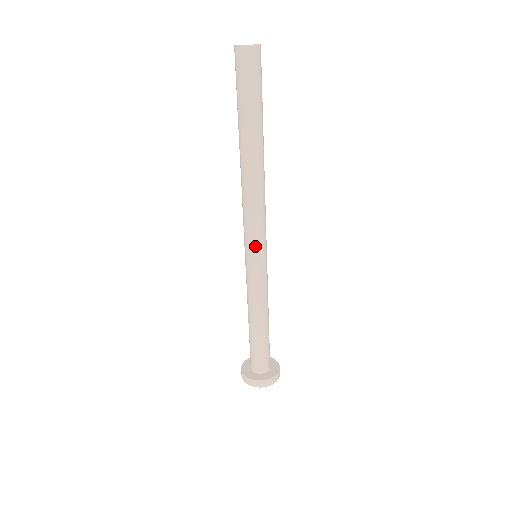
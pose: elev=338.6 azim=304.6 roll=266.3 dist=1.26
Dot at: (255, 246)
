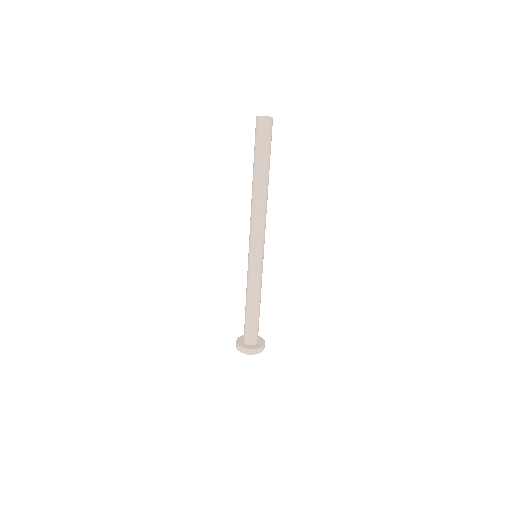
Dot at: (263, 247)
